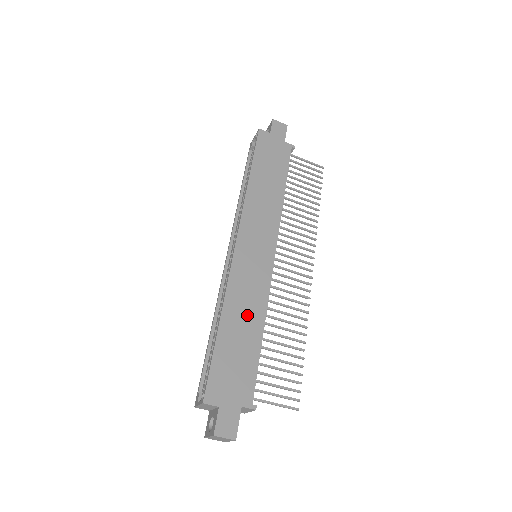
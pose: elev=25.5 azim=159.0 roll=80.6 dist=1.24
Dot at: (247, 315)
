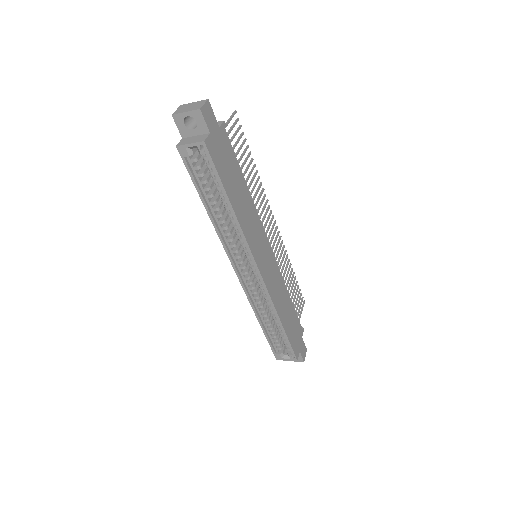
Dot at: (284, 301)
